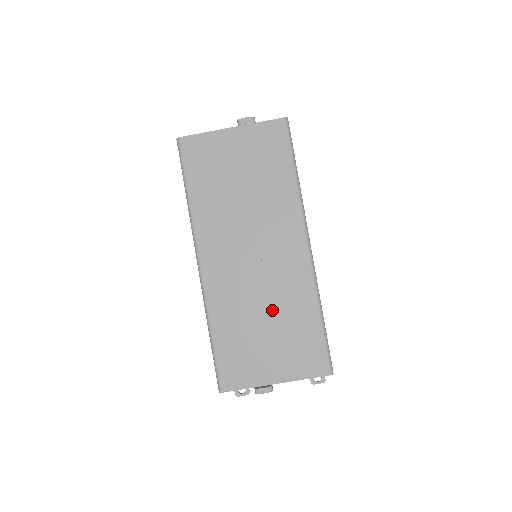
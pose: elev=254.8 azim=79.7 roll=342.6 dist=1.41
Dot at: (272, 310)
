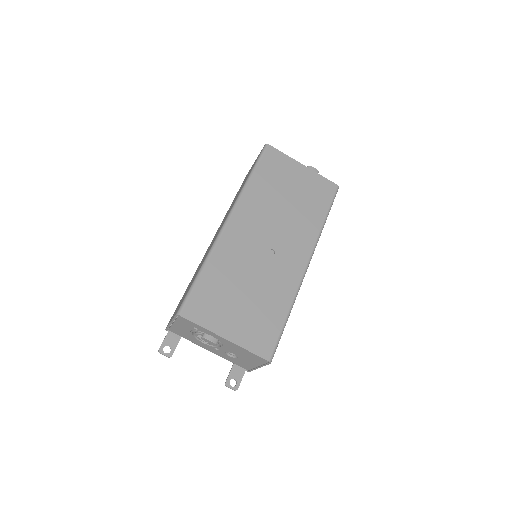
Dot at: (257, 286)
